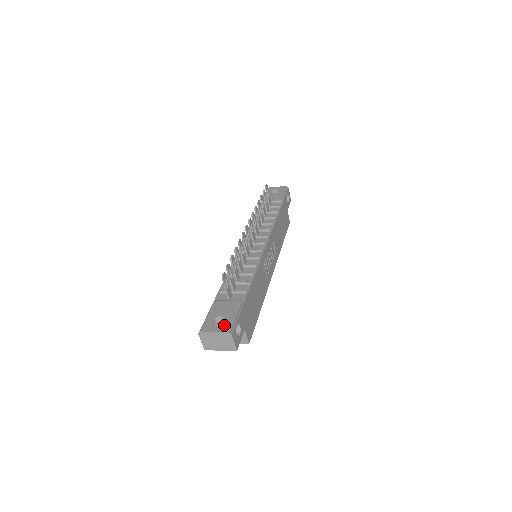
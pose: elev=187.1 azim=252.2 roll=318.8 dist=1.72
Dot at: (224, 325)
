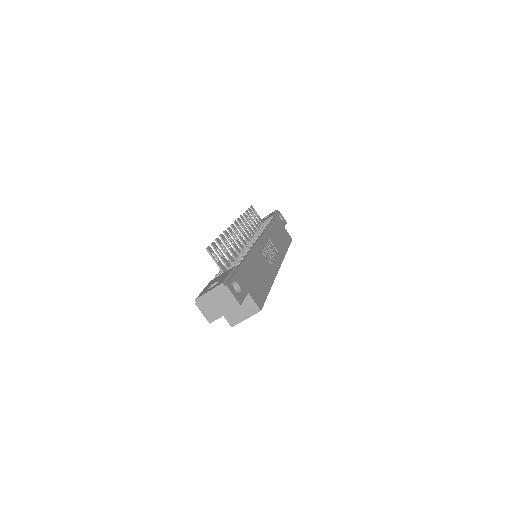
Dot at: (218, 283)
